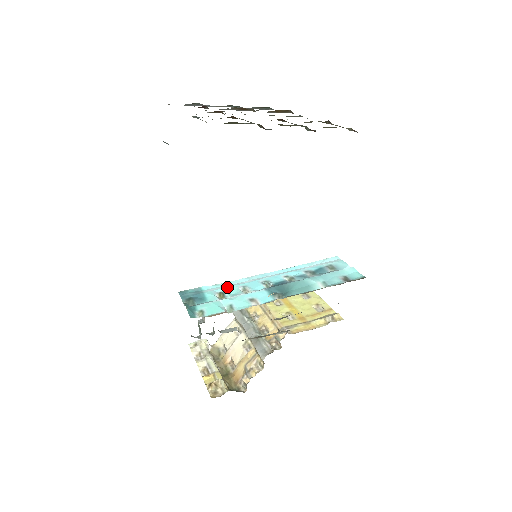
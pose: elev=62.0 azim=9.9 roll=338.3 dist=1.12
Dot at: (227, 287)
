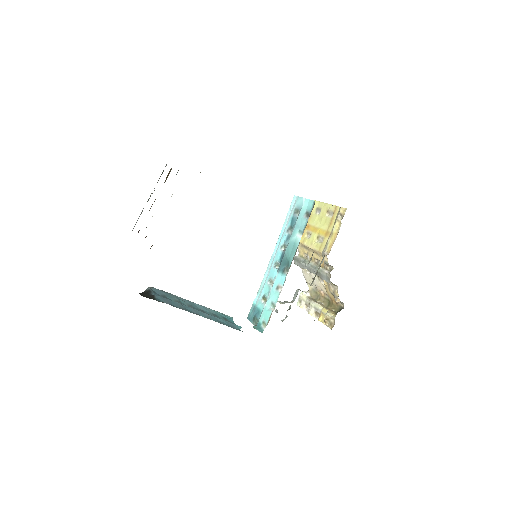
Dot at: (263, 290)
